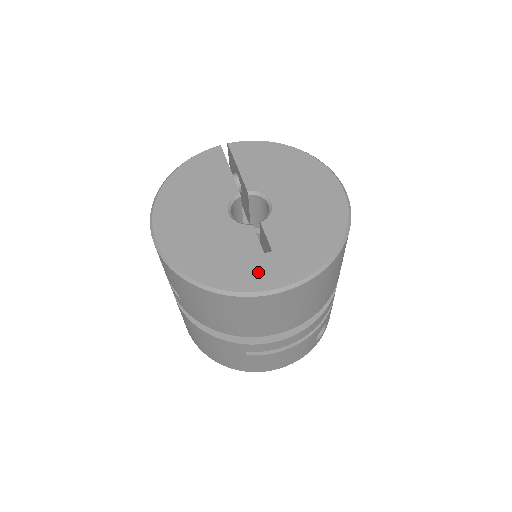
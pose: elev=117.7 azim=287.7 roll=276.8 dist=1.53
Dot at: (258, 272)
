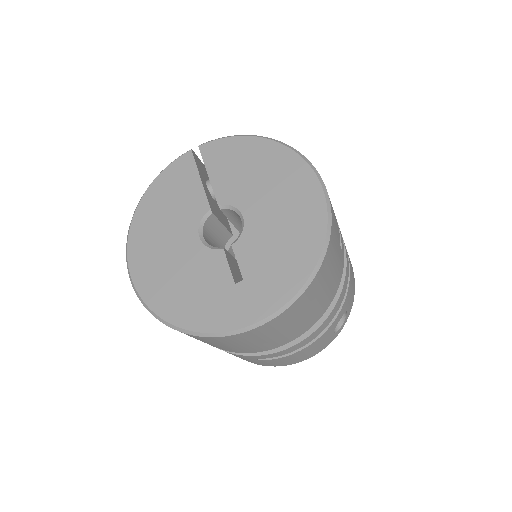
Dot at: (228, 308)
